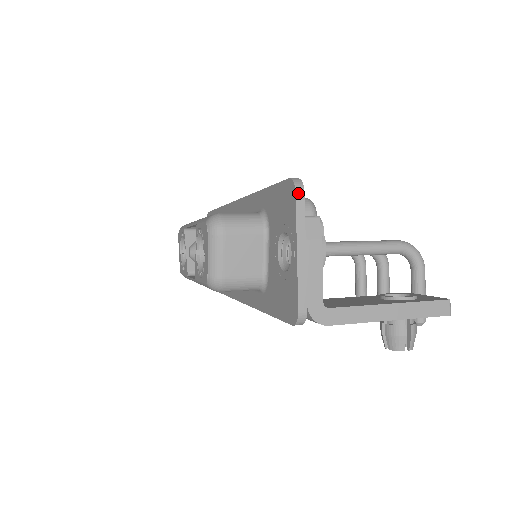
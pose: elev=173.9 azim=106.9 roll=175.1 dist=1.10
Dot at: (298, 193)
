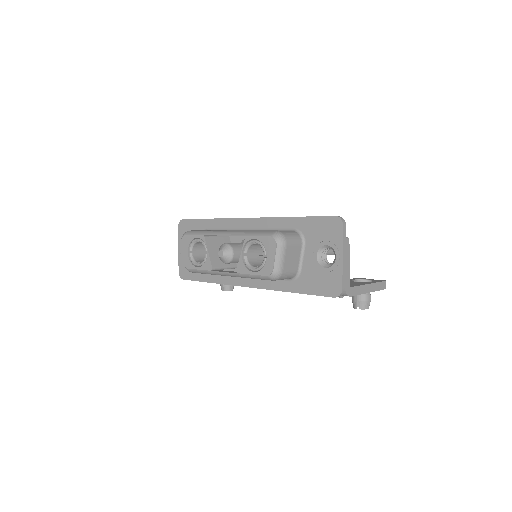
Dot at: (344, 225)
